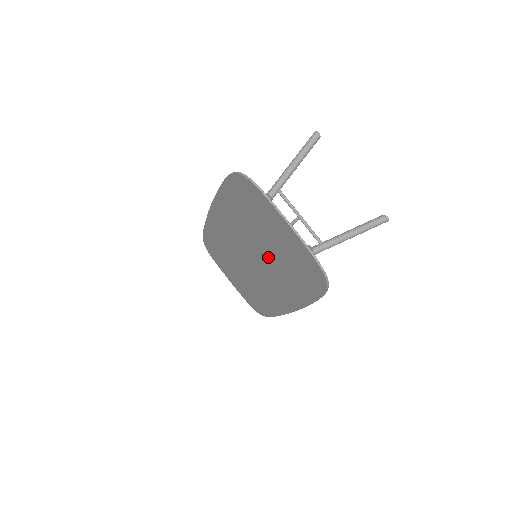
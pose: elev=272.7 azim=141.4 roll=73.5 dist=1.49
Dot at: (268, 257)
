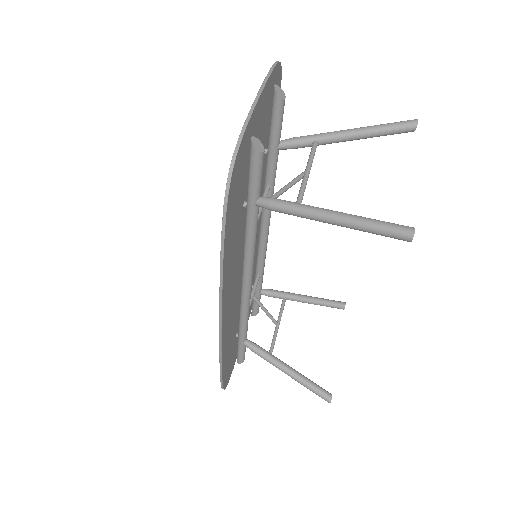
Dot at: occluded
